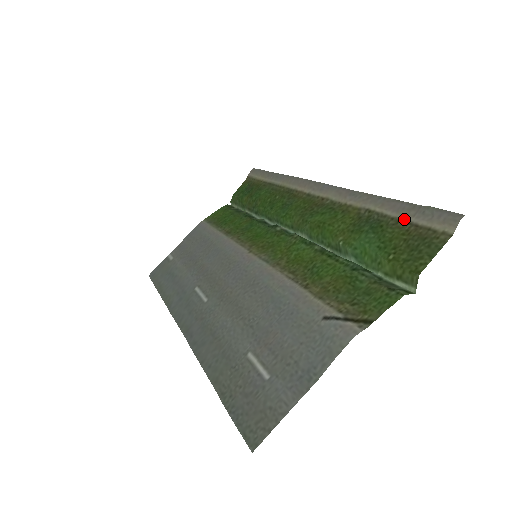
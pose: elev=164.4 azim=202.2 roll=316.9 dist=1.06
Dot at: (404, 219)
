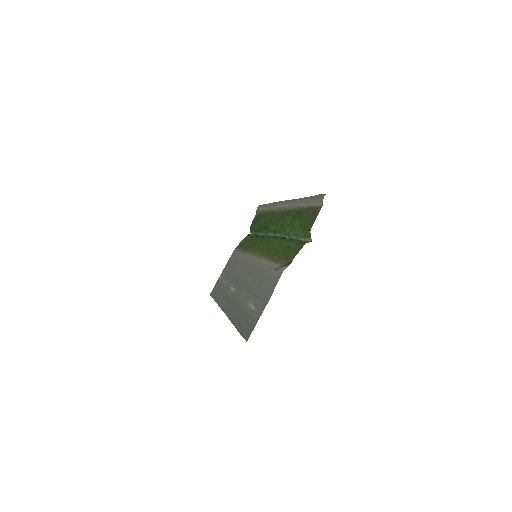
Dot at: (309, 206)
